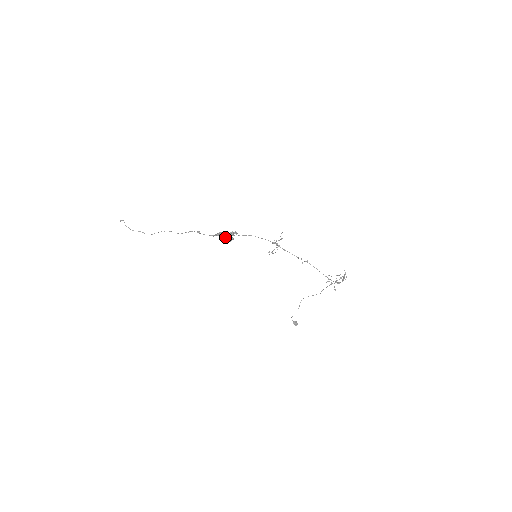
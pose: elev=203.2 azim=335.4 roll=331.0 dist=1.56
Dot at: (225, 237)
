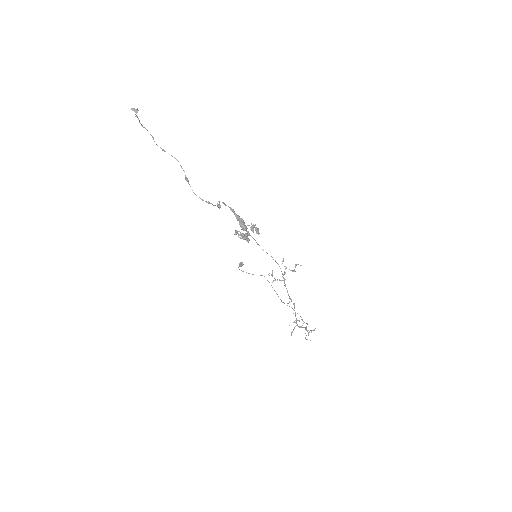
Dot at: (242, 236)
